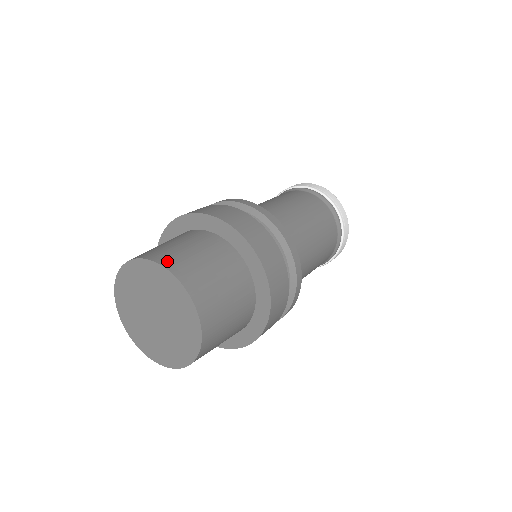
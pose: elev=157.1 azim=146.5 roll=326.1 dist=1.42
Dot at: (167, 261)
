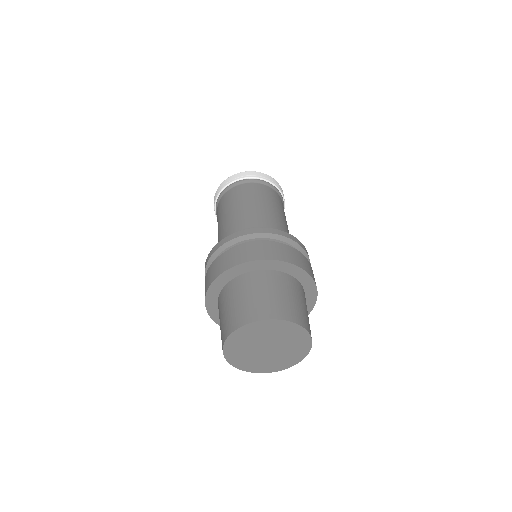
Dot at: (299, 319)
